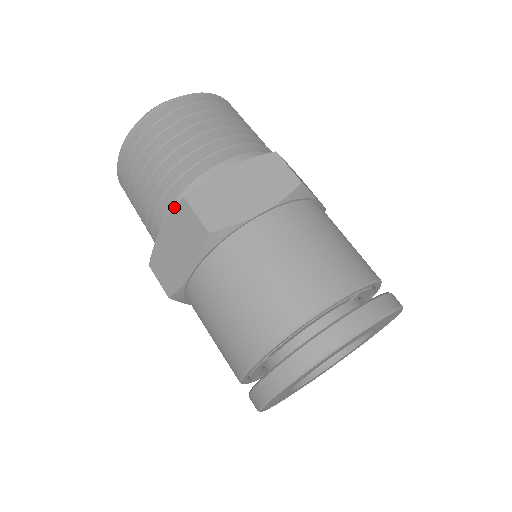
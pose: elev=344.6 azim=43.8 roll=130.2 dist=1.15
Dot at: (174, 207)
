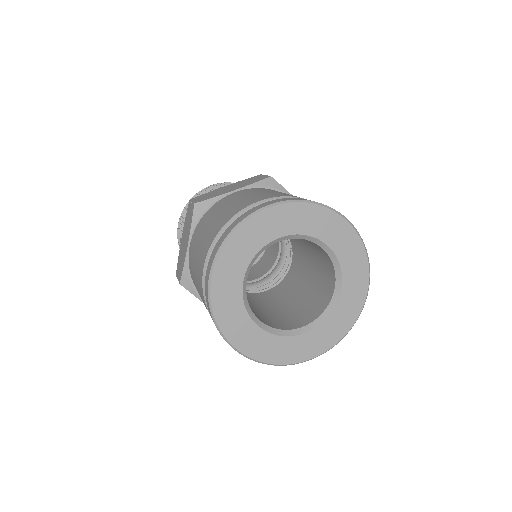
Dot at: (186, 213)
